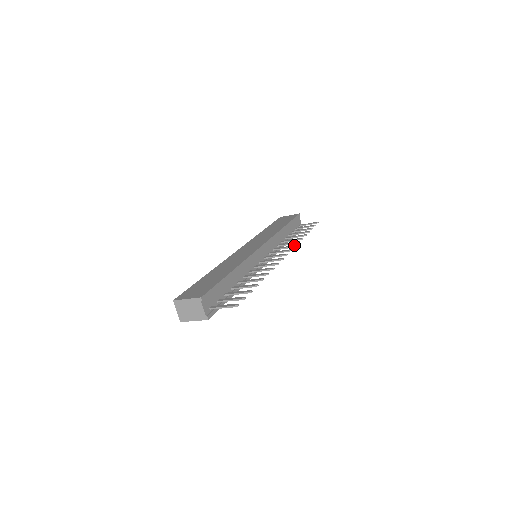
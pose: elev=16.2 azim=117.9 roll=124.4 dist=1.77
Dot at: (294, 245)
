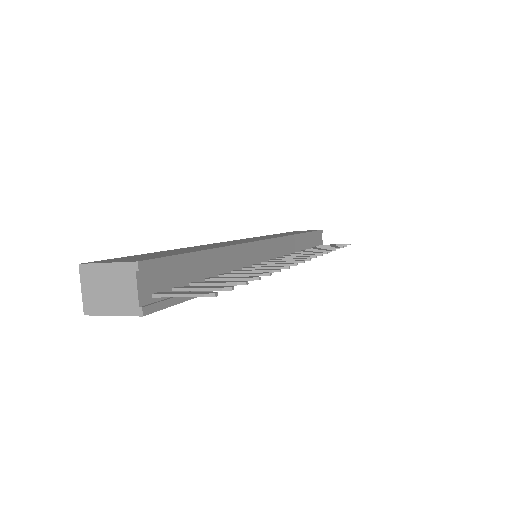
Dot at: occluded
